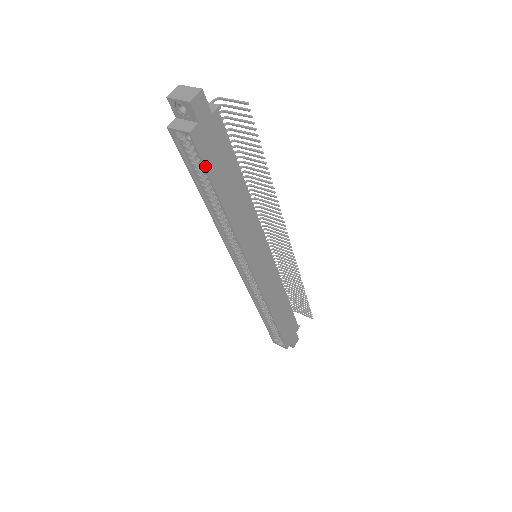
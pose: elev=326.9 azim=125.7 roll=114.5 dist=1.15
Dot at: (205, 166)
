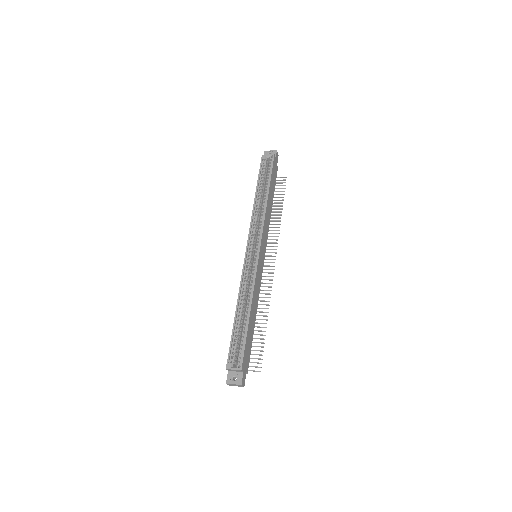
Dot at: (272, 170)
